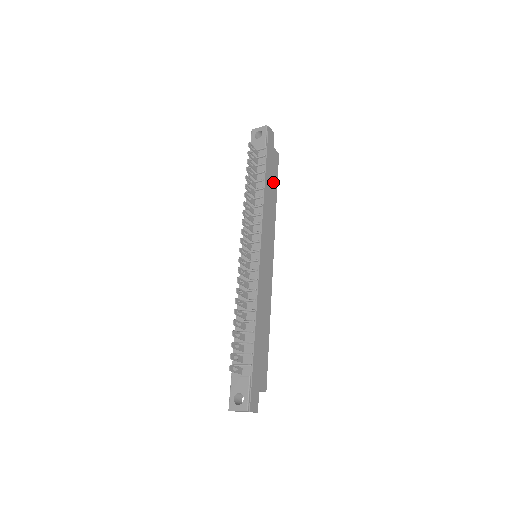
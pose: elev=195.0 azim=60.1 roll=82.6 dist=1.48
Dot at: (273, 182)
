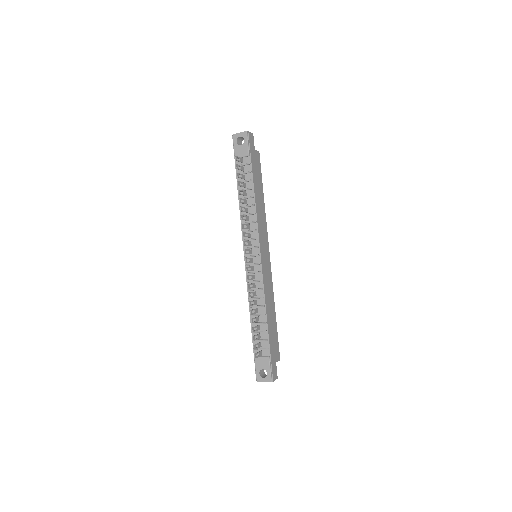
Dot at: (259, 184)
